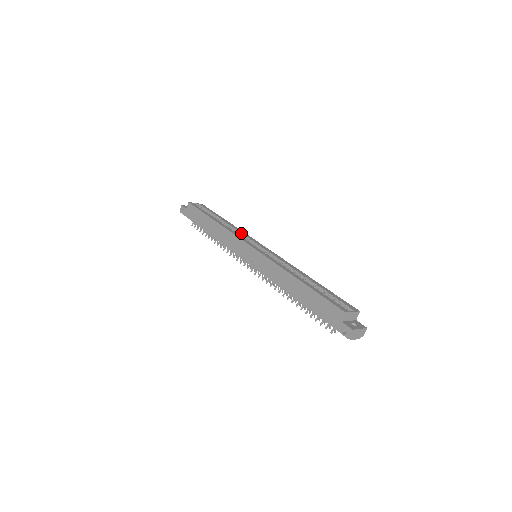
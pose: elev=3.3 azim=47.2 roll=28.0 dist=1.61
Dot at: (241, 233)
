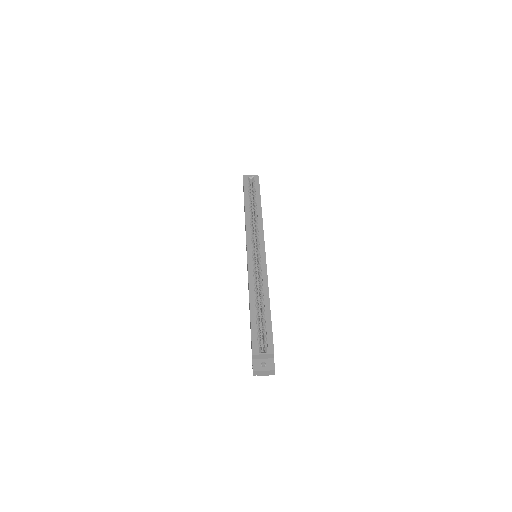
Dot at: (258, 226)
